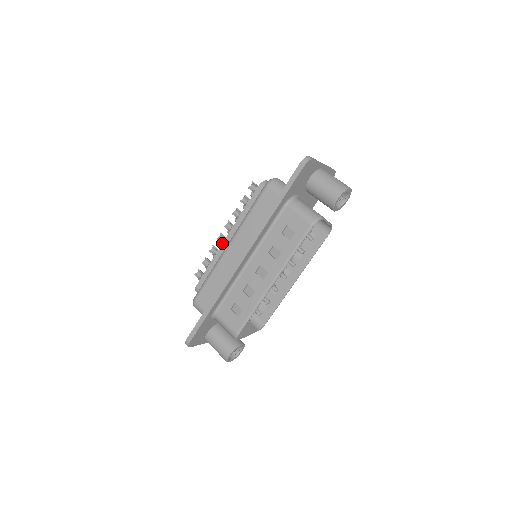
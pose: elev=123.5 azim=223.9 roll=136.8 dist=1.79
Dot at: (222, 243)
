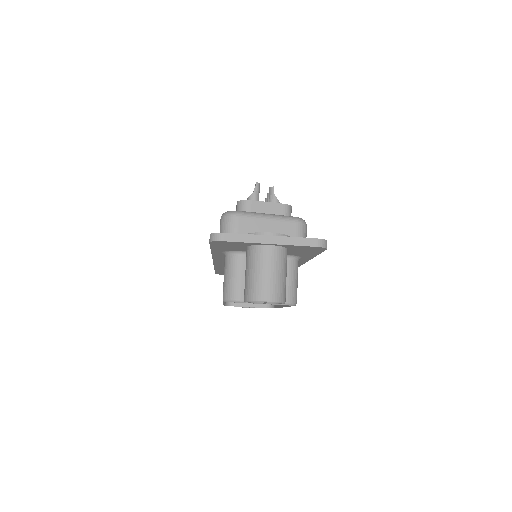
Dot at: occluded
